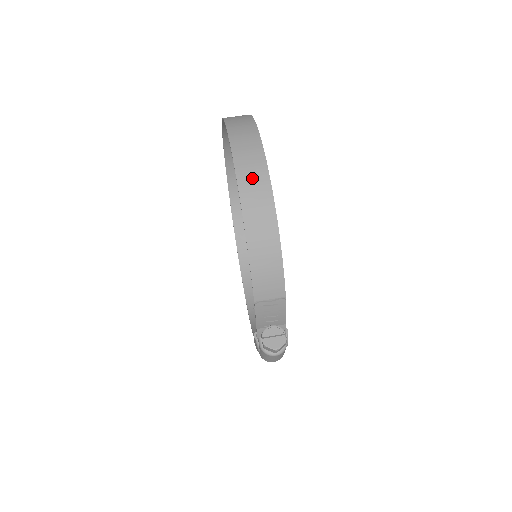
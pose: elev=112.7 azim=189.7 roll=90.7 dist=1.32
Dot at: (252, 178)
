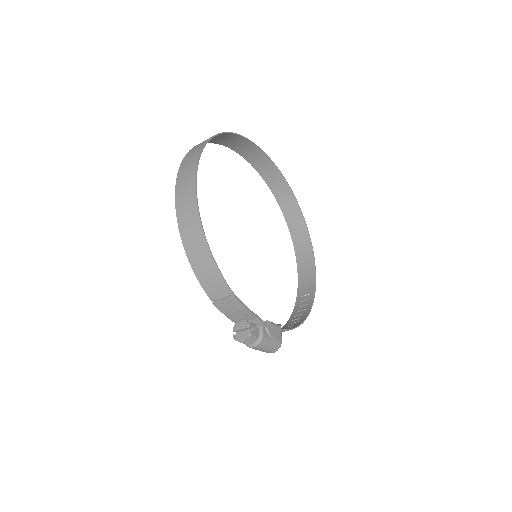
Dot at: (184, 197)
